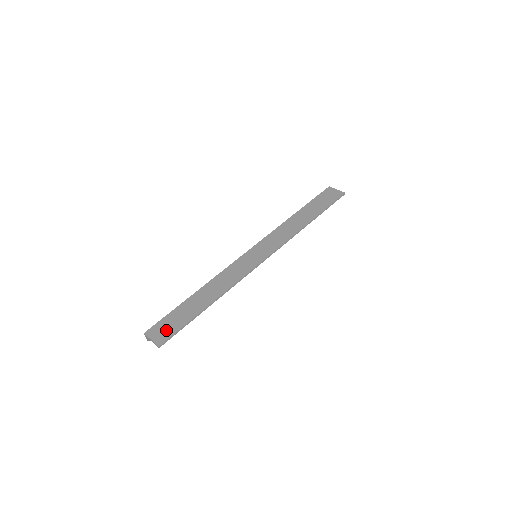
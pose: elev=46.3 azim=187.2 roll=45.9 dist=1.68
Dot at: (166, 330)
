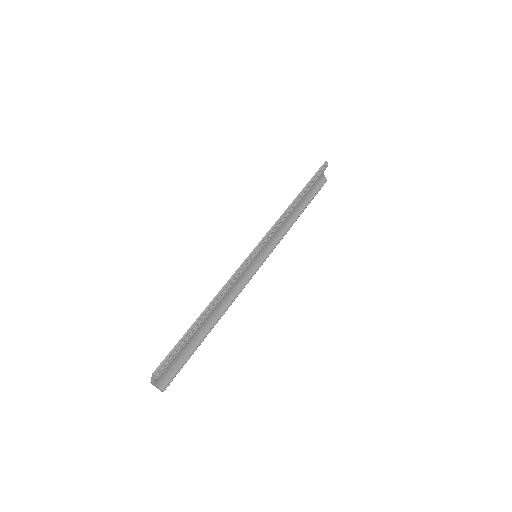
Dot at: occluded
